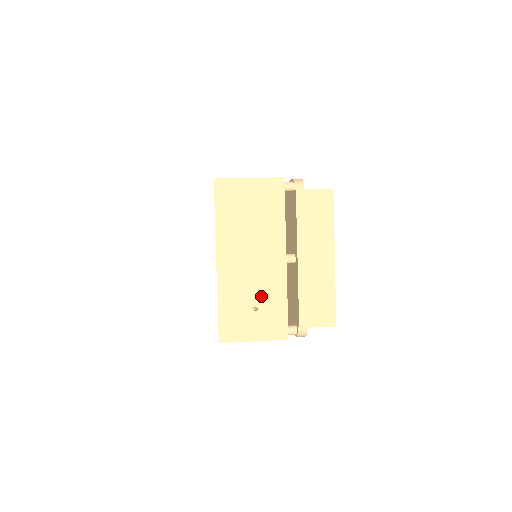
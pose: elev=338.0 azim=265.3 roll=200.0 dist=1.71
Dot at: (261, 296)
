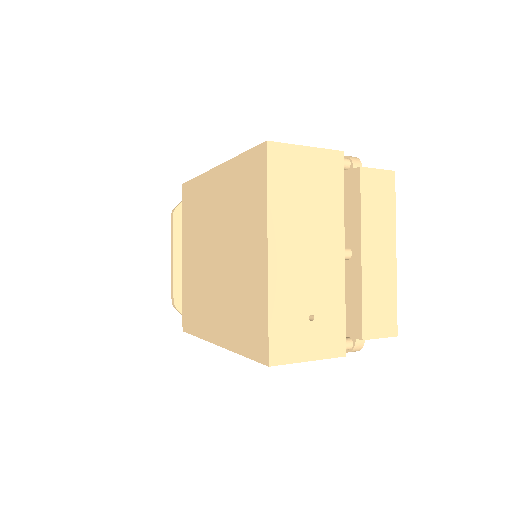
Dot at: (318, 301)
